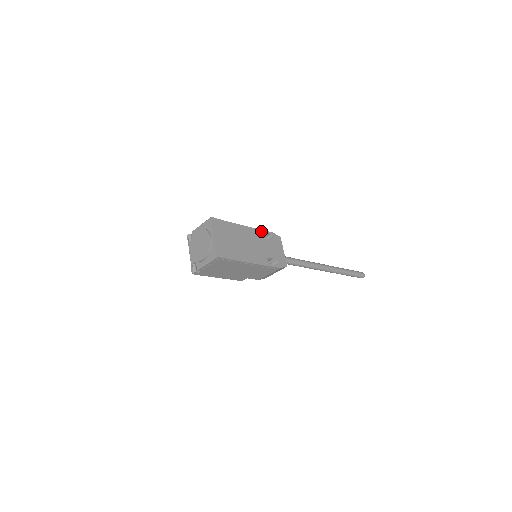
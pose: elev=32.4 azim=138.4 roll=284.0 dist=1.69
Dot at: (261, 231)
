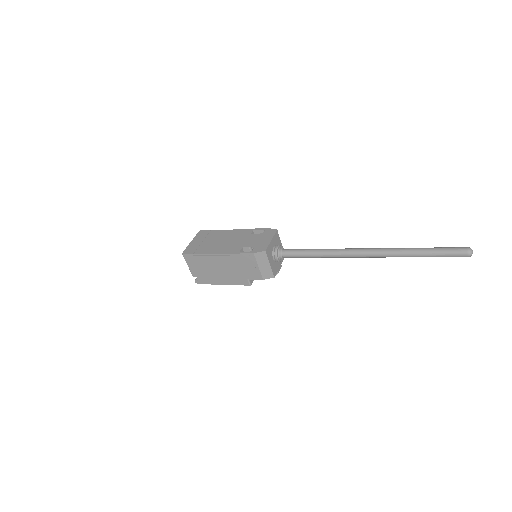
Dot at: (253, 230)
